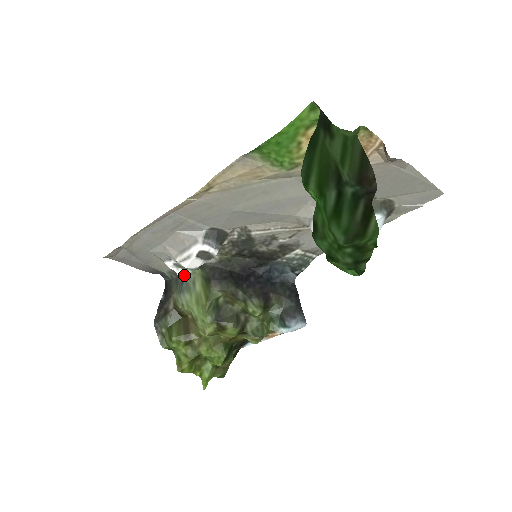
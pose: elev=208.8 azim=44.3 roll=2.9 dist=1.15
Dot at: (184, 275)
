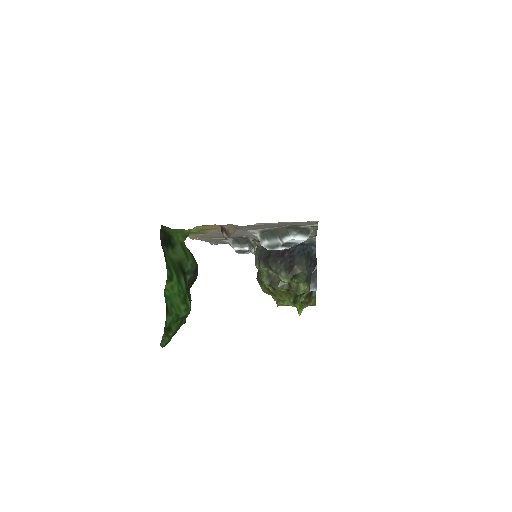
Dot at: (253, 253)
